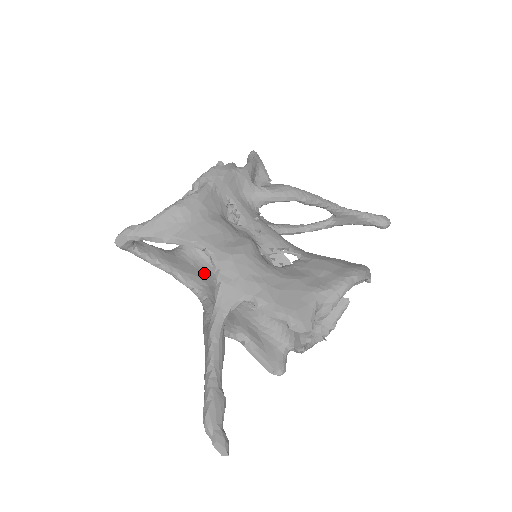
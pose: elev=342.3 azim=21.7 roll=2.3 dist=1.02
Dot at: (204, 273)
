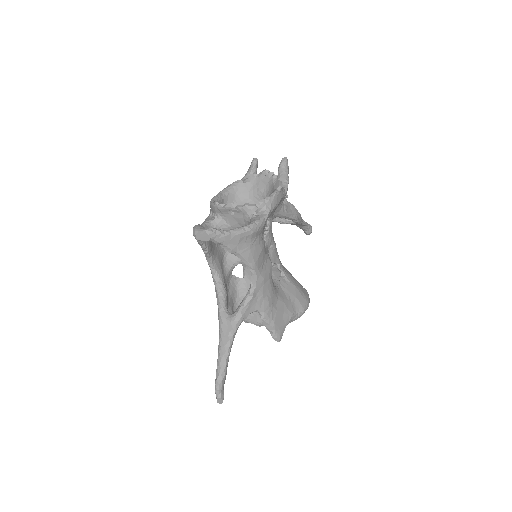
Dot at: (220, 254)
